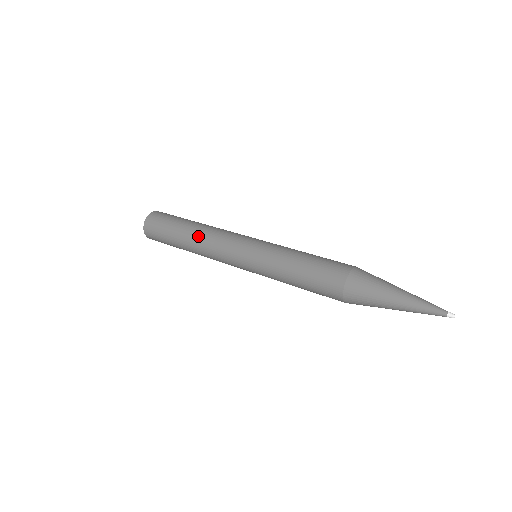
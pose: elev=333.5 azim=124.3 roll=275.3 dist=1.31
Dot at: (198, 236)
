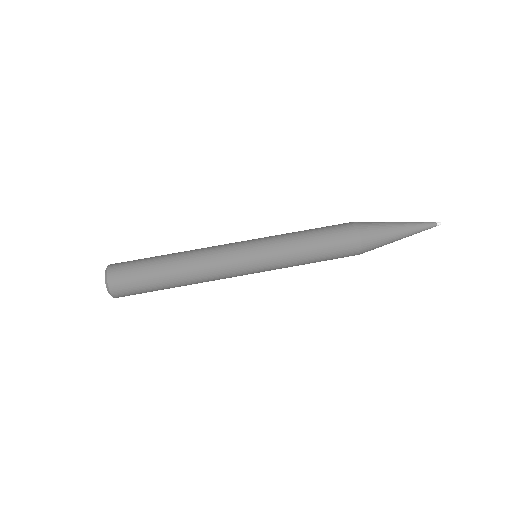
Dot at: (190, 264)
